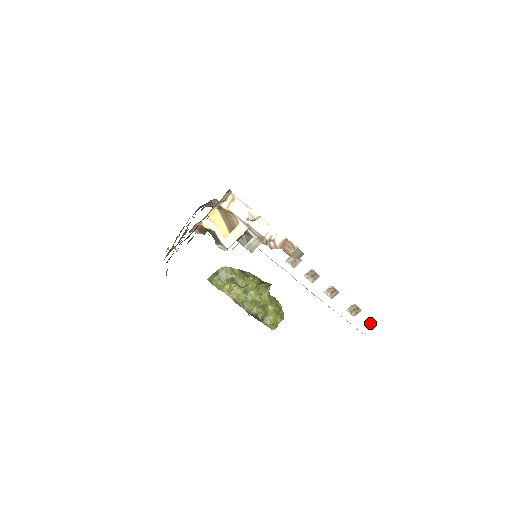
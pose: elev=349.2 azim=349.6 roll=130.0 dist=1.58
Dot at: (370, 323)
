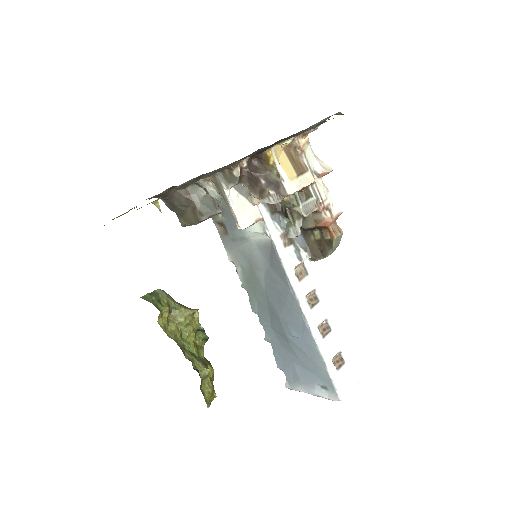
Dot at: (349, 384)
